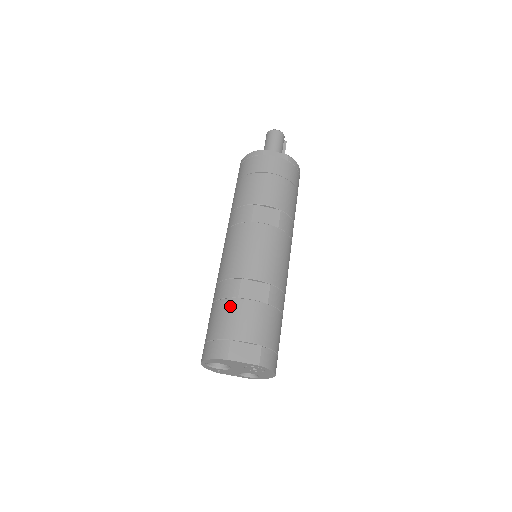
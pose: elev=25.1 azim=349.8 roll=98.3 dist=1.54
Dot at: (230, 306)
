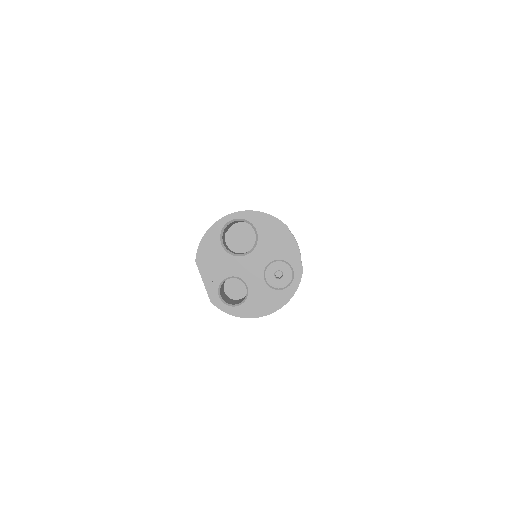
Dot at: occluded
